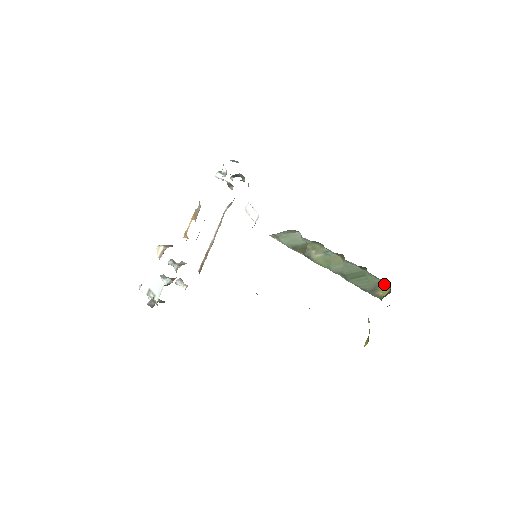
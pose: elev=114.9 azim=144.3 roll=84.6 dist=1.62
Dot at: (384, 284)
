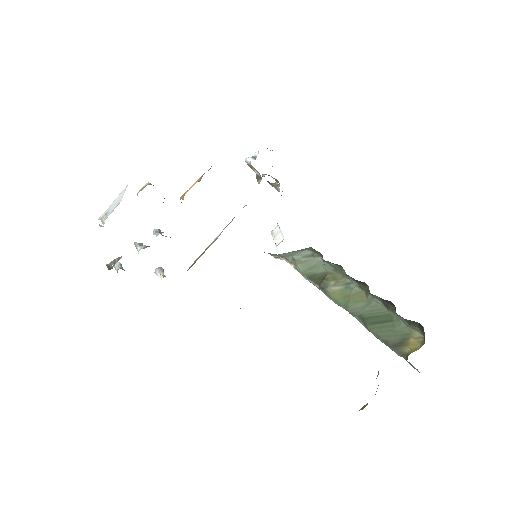
Dot at: (416, 336)
